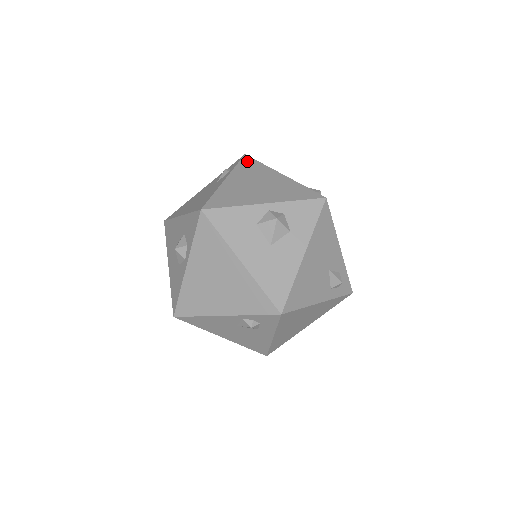
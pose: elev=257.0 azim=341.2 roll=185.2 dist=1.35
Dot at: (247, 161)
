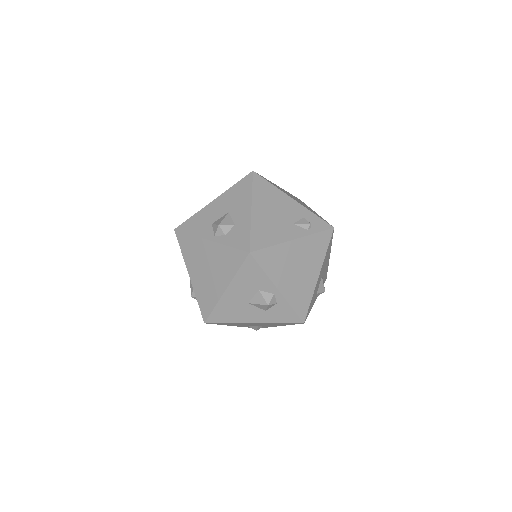
Dot at: (325, 237)
